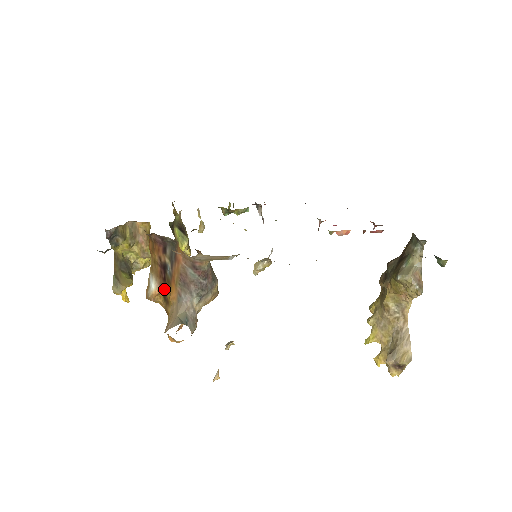
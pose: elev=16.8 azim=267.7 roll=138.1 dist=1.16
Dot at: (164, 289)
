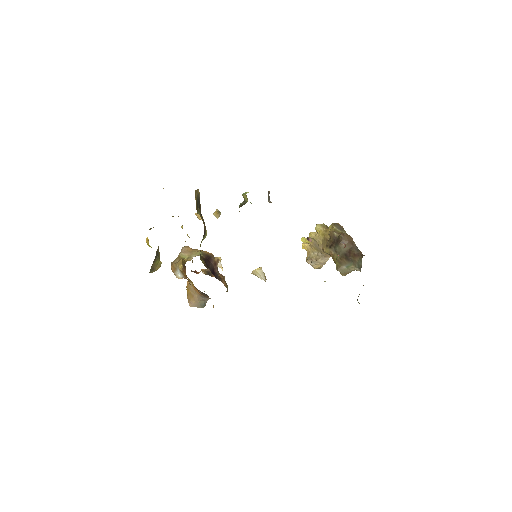
Dot at: occluded
